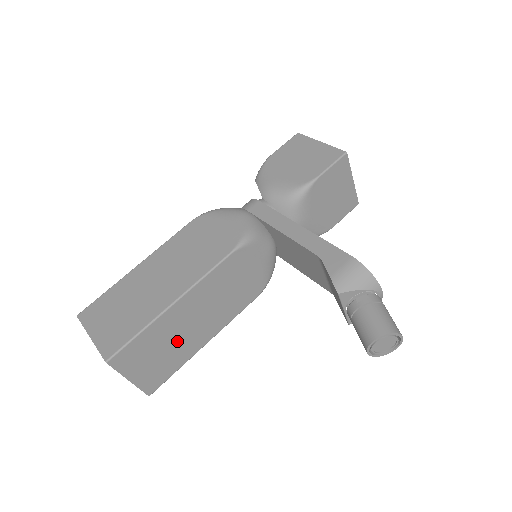
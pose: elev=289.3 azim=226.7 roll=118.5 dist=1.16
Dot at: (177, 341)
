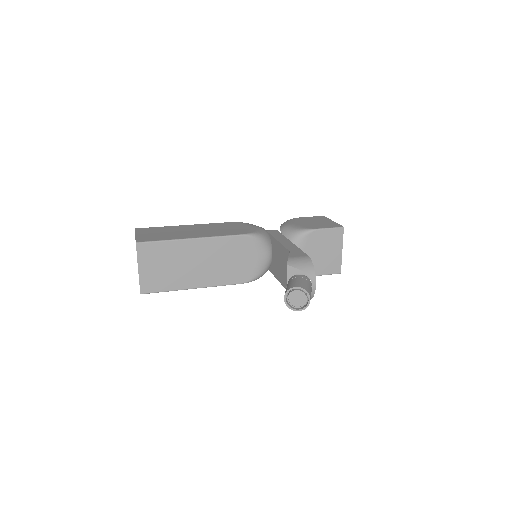
Dot at: (179, 268)
